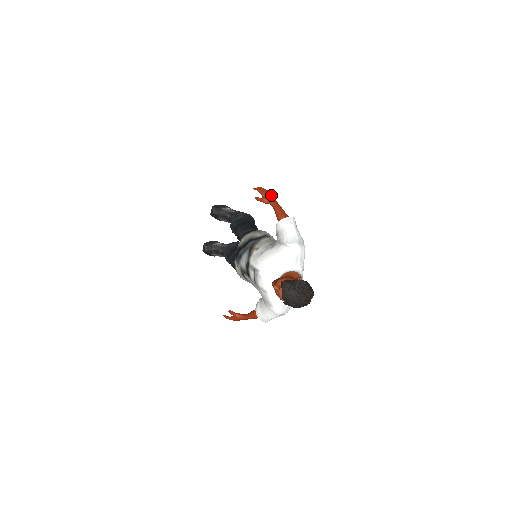
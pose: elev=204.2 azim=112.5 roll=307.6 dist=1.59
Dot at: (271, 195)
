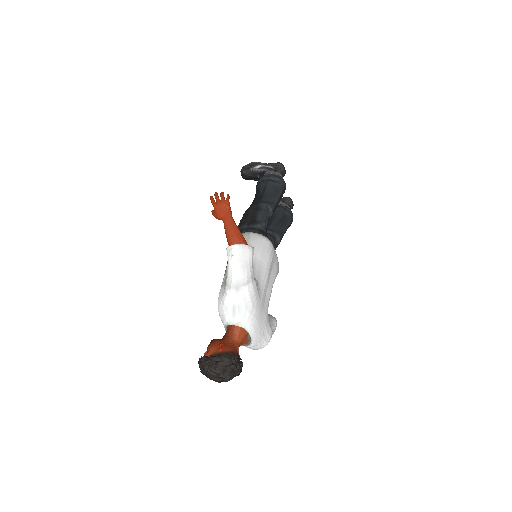
Dot at: (224, 206)
